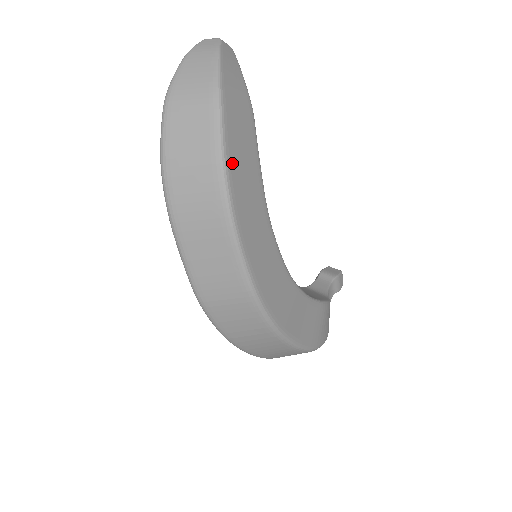
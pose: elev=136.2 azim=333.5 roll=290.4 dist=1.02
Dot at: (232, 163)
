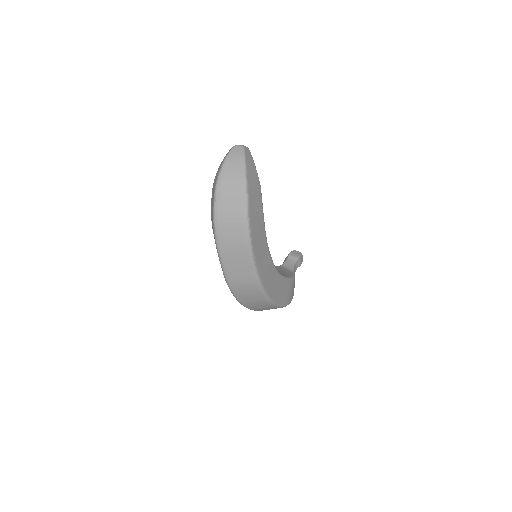
Dot at: (252, 220)
